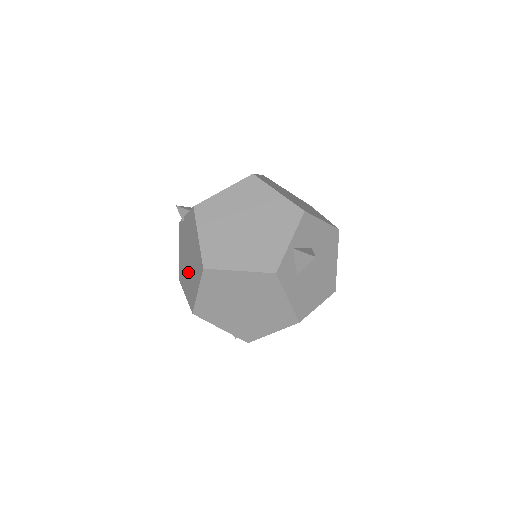
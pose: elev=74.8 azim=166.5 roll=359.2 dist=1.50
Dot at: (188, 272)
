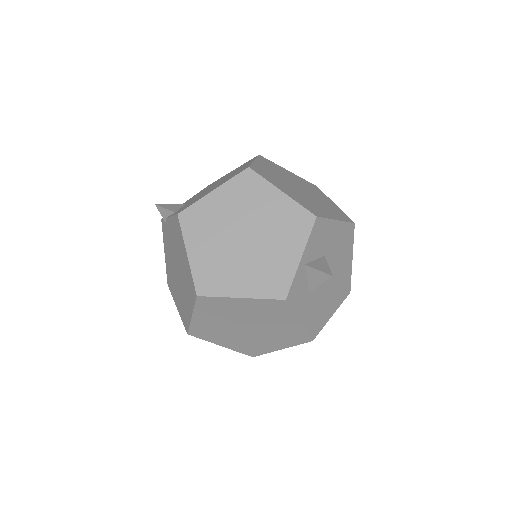
Dot at: (178, 285)
